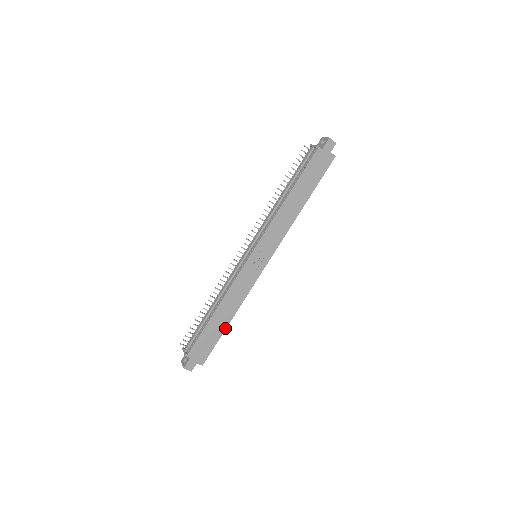
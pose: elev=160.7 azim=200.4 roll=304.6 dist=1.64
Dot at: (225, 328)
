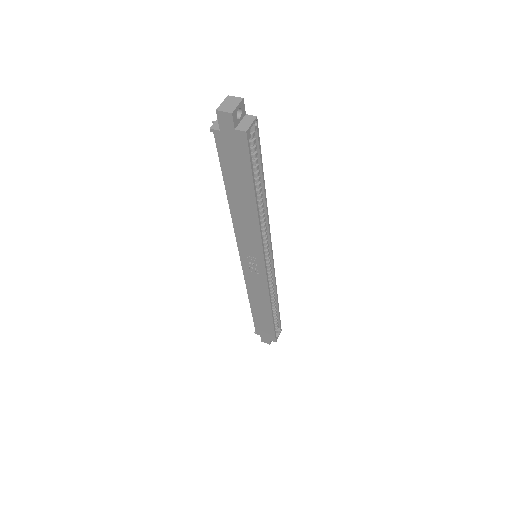
Dot at: (272, 318)
